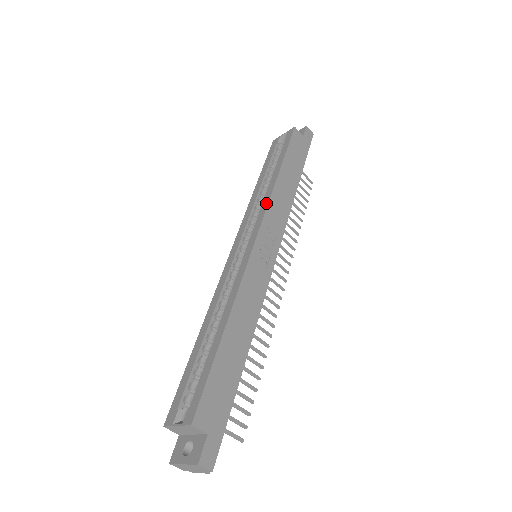
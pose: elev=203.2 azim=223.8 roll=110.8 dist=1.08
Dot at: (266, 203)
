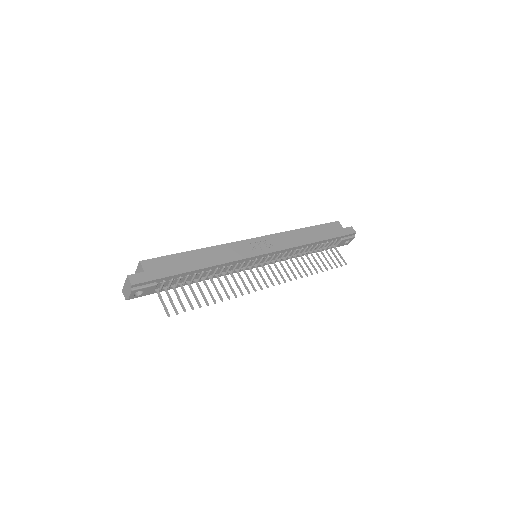
Dot at: (279, 233)
